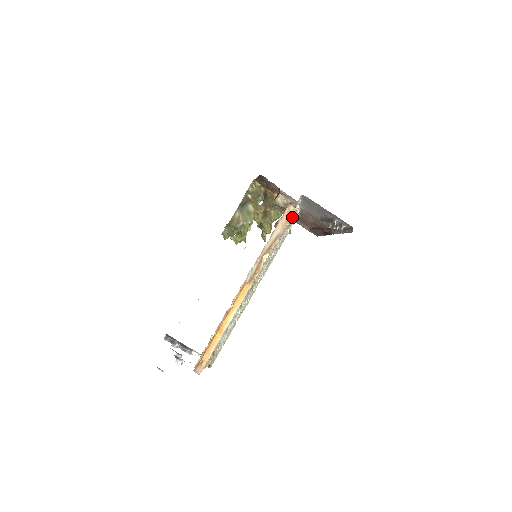
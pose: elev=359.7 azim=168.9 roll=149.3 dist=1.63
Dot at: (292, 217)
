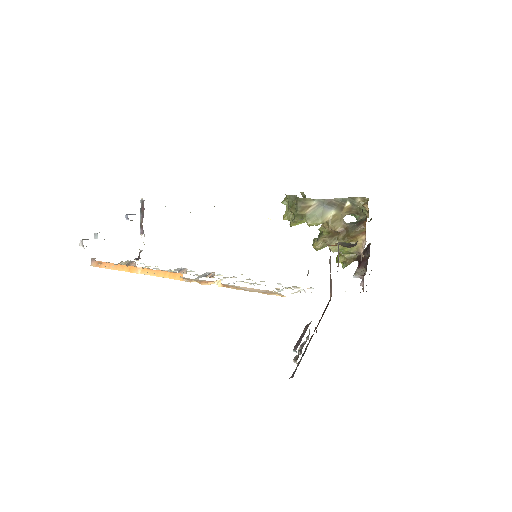
Dot at: occluded
